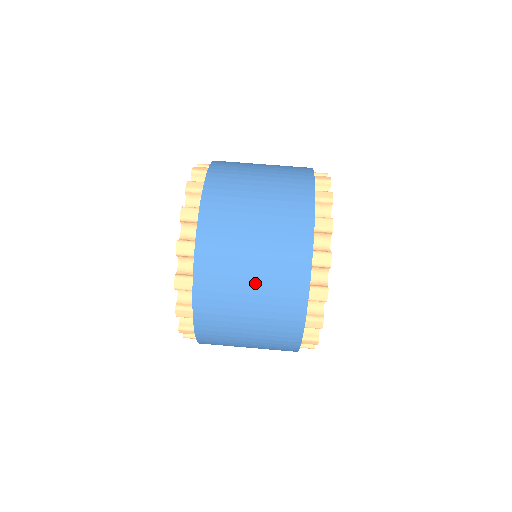
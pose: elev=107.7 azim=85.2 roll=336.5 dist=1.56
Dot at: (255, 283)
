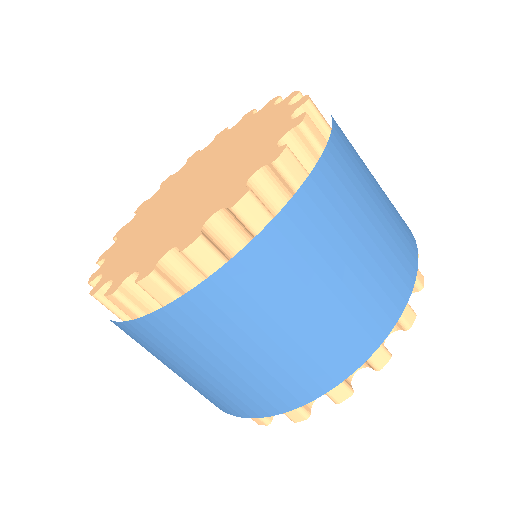
Dot at: occluded
